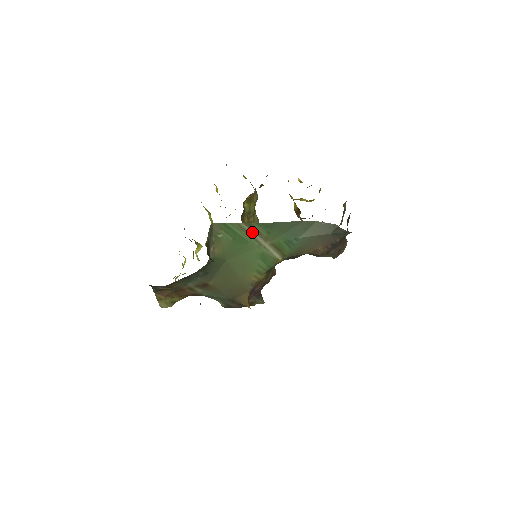
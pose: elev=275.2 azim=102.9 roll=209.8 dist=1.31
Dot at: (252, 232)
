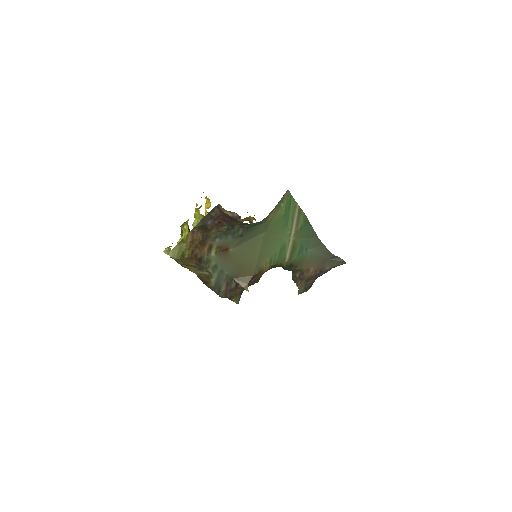
Dot at: (295, 219)
